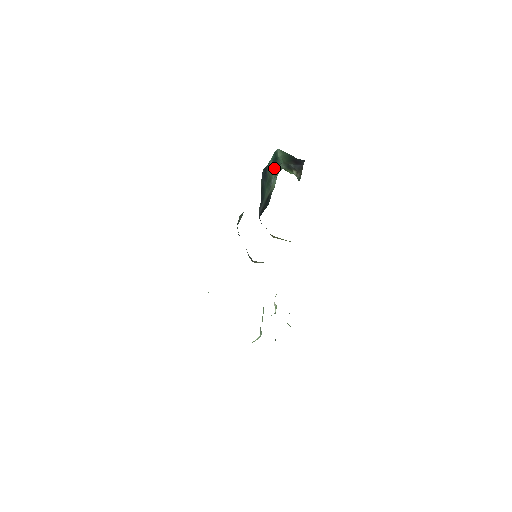
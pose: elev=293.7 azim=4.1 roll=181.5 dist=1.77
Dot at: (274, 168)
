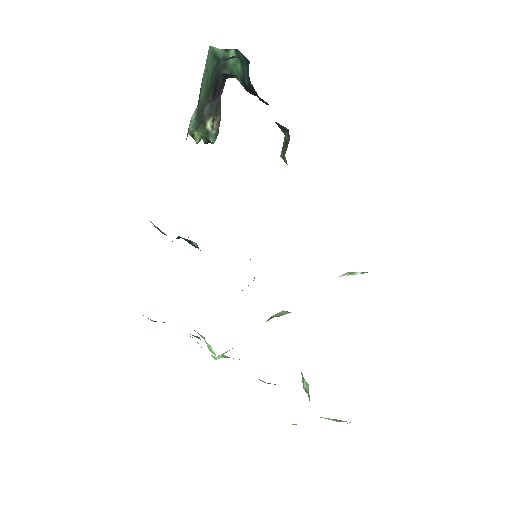
Dot at: occluded
